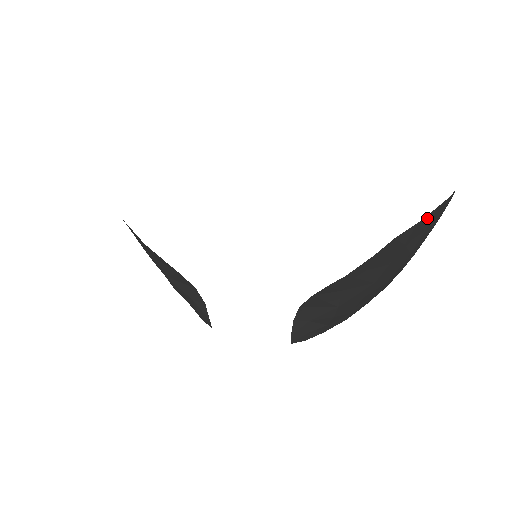
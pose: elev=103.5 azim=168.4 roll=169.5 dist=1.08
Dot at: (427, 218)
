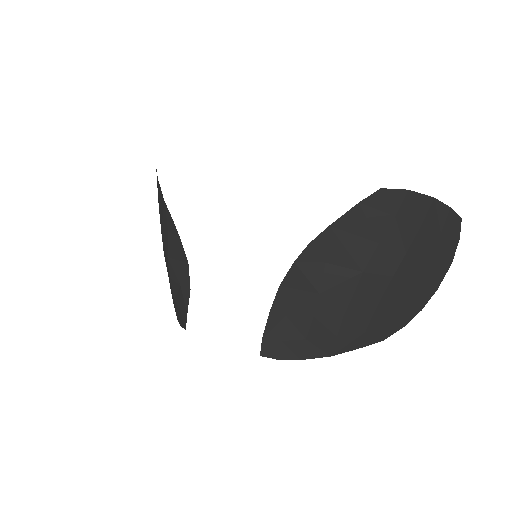
Dot at: (421, 201)
